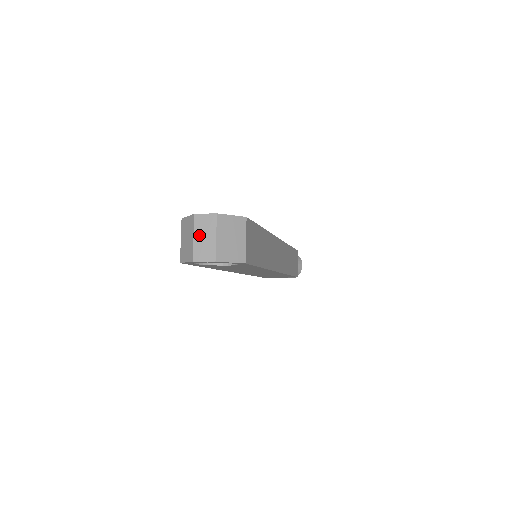
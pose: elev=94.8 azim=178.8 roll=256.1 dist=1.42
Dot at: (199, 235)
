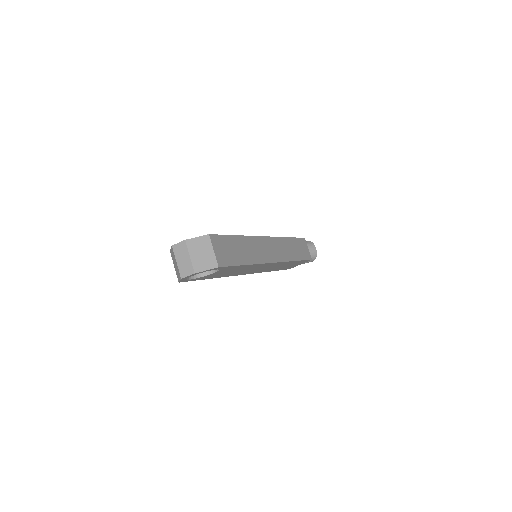
Dot at: (179, 259)
